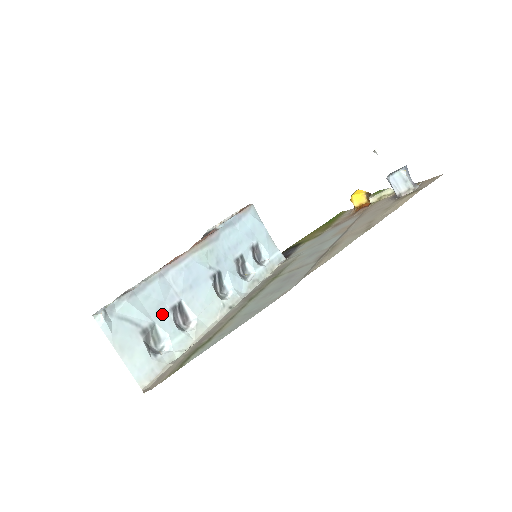
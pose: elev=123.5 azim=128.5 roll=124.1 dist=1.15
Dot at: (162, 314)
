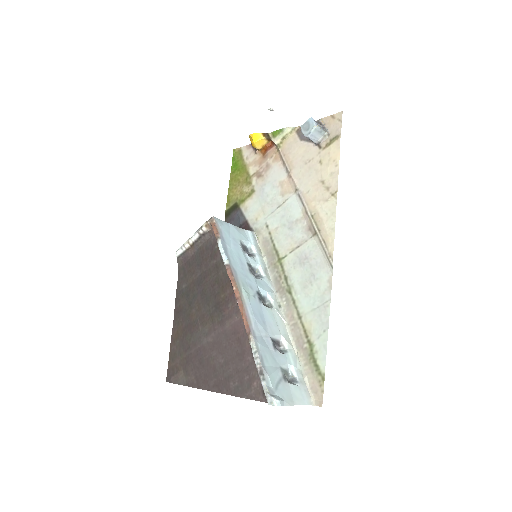
Dot at: (276, 357)
